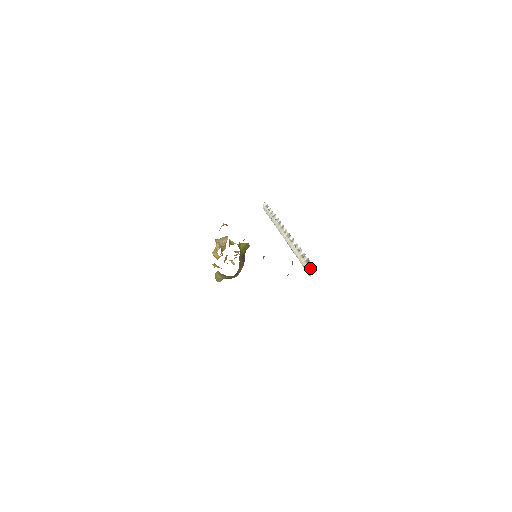
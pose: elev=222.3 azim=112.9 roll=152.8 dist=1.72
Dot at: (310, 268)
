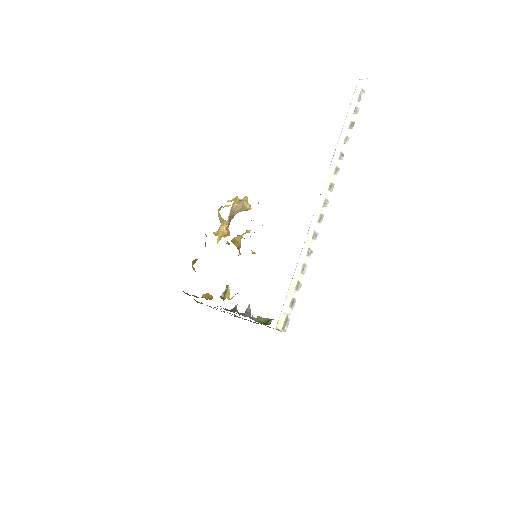
Dot at: (285, 319)
